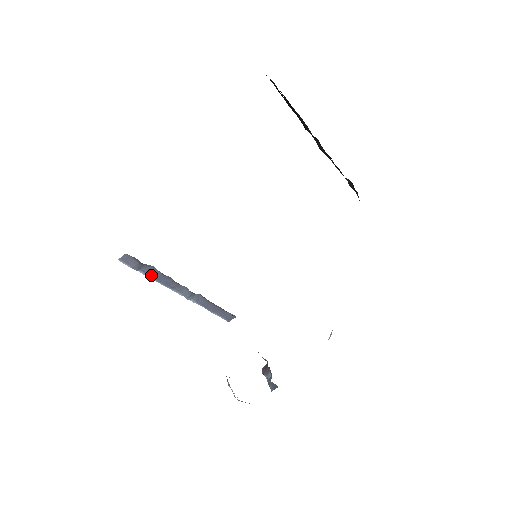
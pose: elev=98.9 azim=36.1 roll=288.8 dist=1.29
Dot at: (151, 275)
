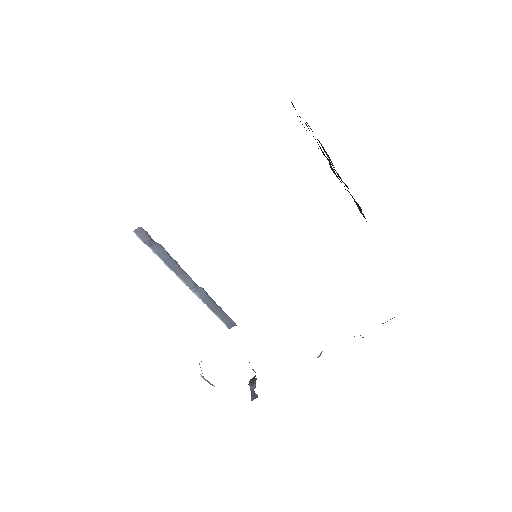
Dot at: (160, 255)
